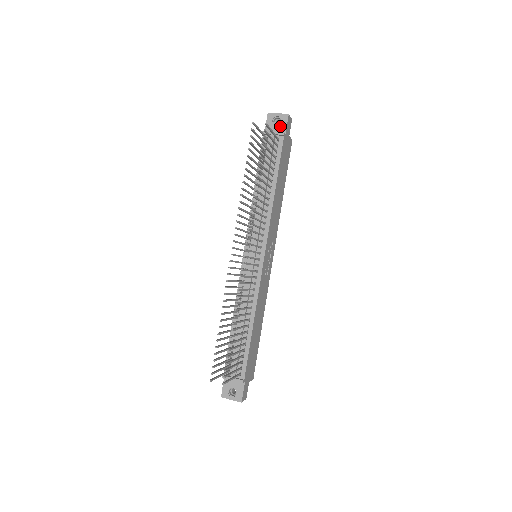
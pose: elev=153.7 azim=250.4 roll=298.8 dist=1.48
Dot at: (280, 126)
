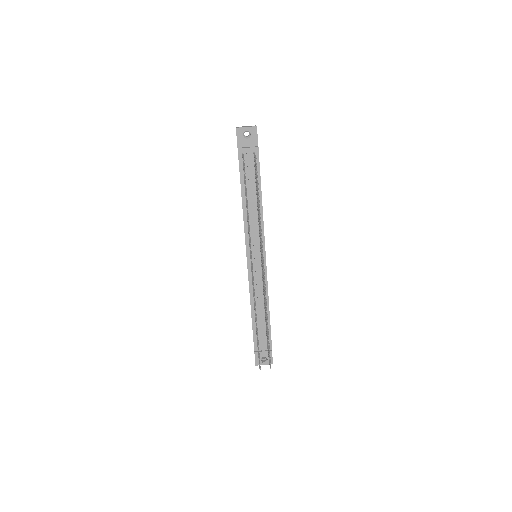
Dot at: (251, 139)
